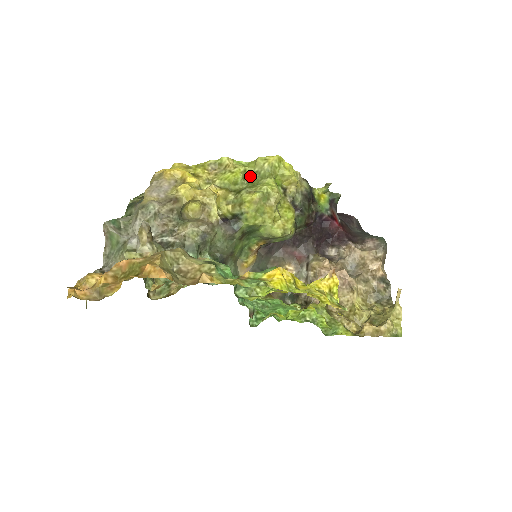
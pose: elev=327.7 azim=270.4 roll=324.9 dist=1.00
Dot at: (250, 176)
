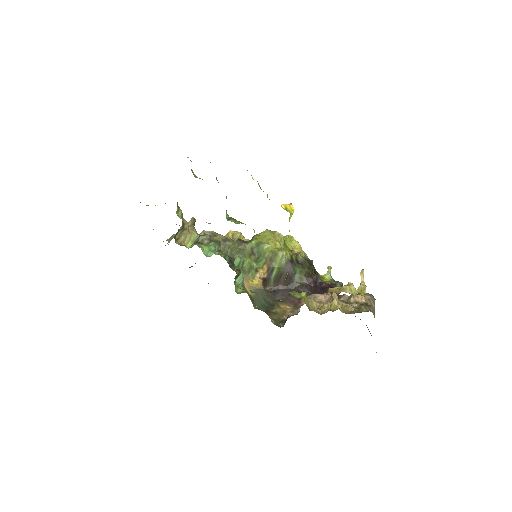
Dot at: occluded
